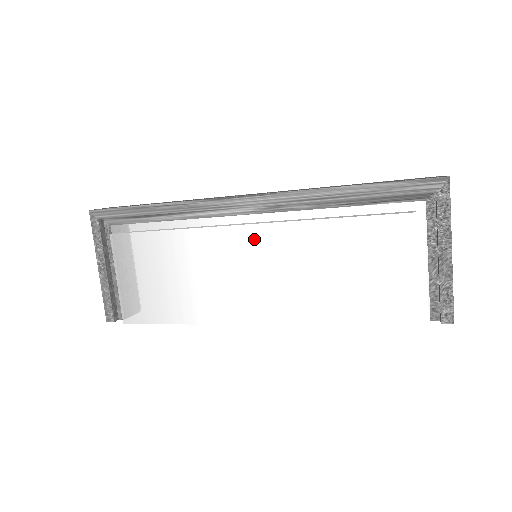
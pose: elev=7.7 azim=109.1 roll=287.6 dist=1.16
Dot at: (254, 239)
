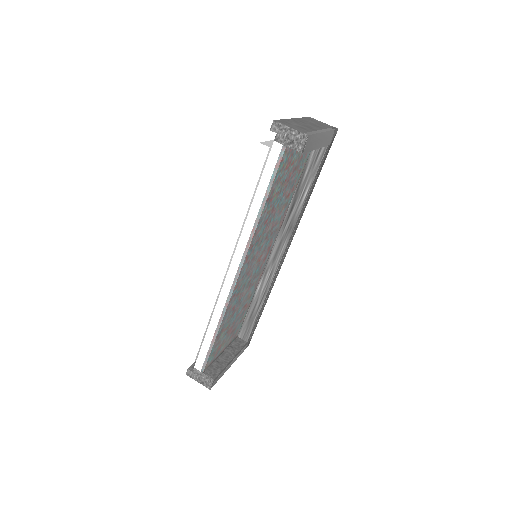
Dot at: occluded
